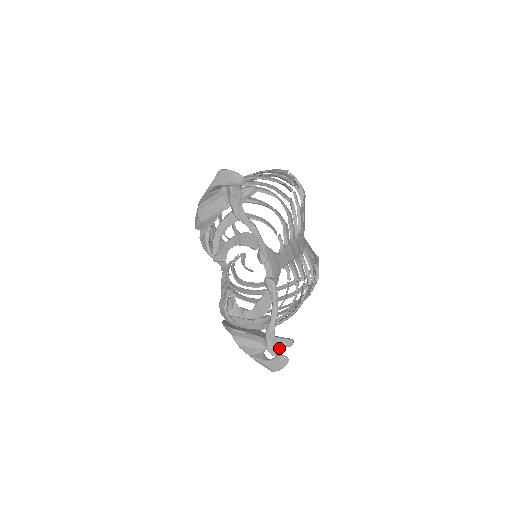
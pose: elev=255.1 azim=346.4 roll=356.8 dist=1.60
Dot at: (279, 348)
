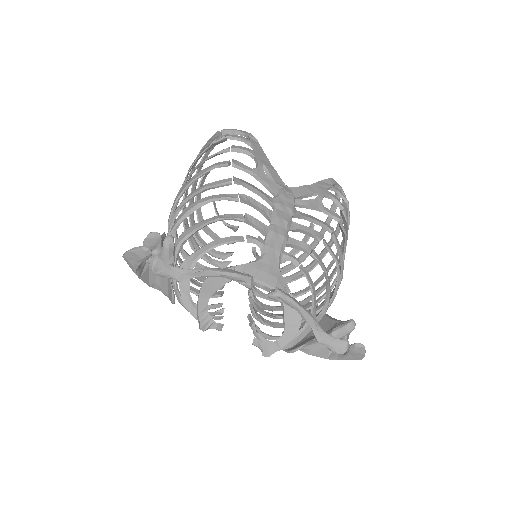
Dot at: (343, 342)
